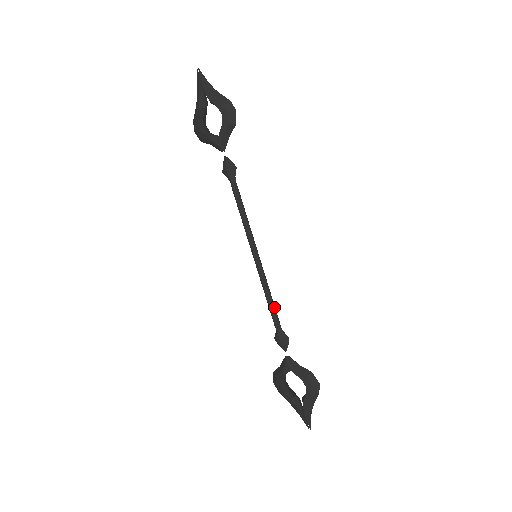
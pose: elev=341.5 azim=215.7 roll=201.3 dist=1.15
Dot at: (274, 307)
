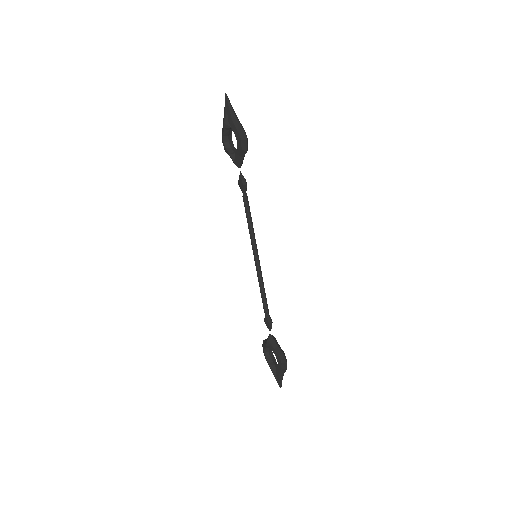
Dot at: (265, 298)
